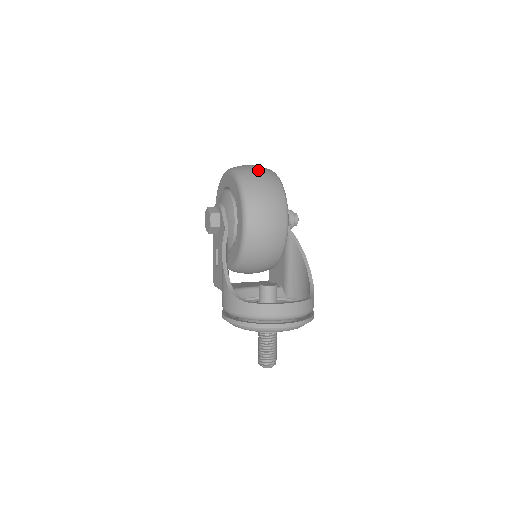
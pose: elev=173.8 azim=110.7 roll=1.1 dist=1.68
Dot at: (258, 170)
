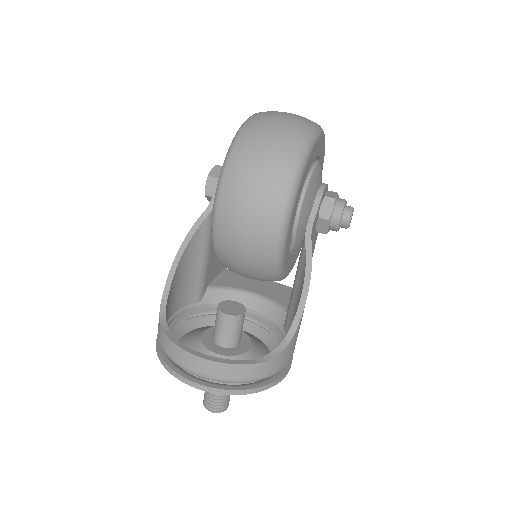
Dot at: (275, 127)
